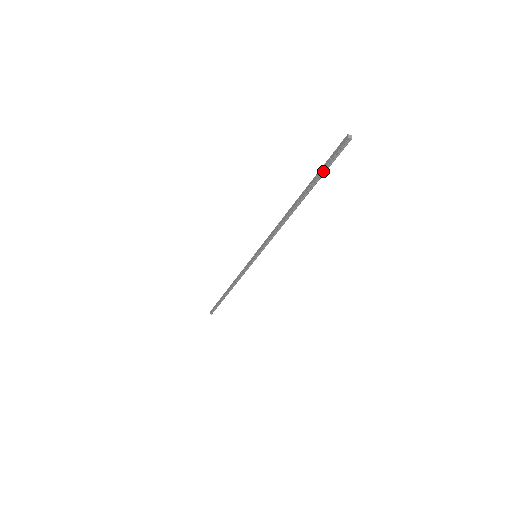
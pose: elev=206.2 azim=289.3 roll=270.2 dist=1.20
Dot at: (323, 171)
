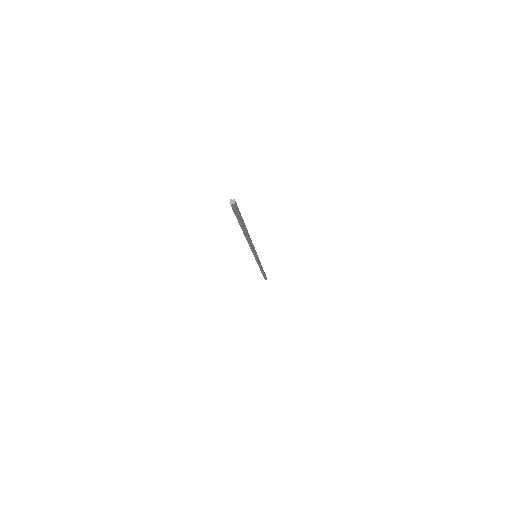
Dot at: (239, 219)
